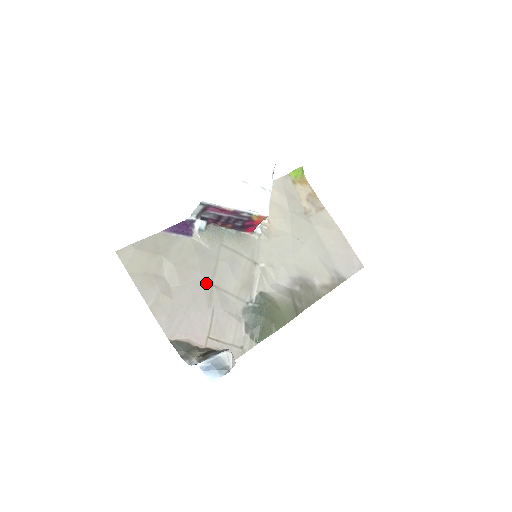
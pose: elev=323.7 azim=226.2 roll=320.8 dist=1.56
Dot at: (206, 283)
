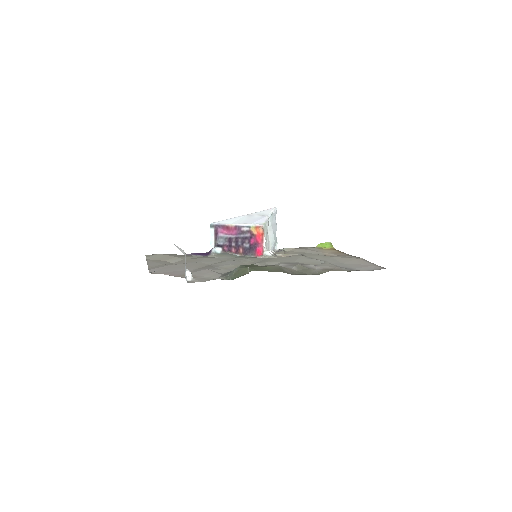
Dot at: (203, 264)
